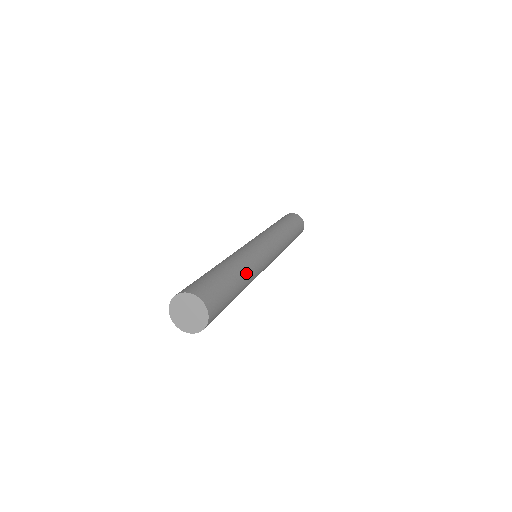
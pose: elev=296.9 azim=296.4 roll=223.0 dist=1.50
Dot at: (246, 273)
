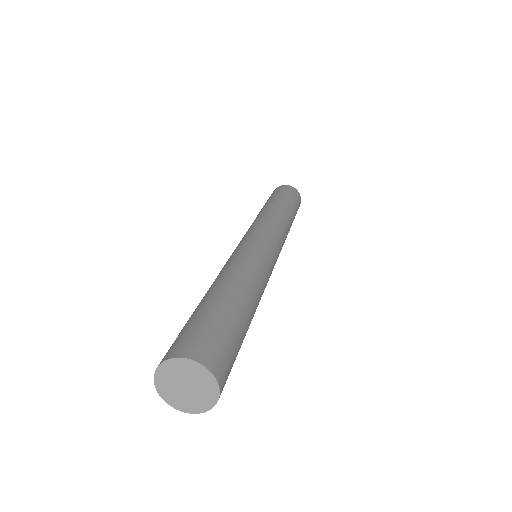
Dot at: (251, 288)
